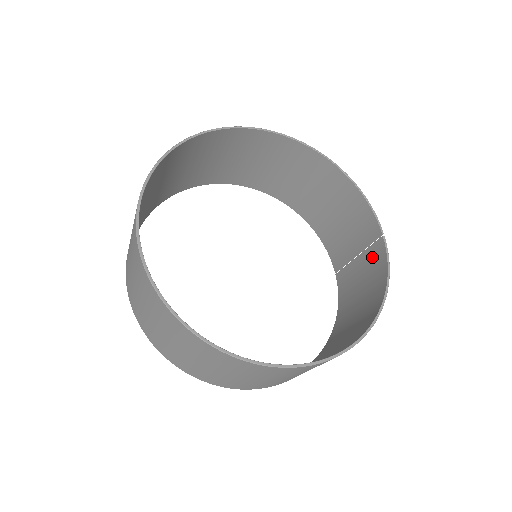
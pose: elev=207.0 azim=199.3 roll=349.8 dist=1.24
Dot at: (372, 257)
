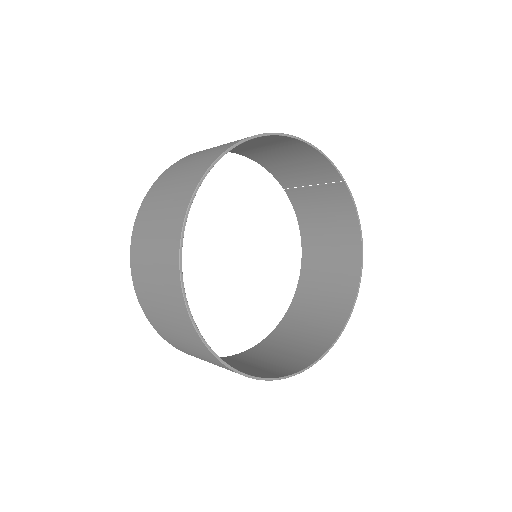
Dot at: (333, 194)
